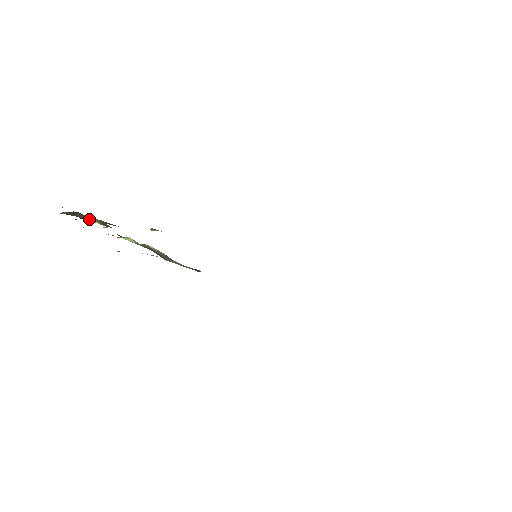
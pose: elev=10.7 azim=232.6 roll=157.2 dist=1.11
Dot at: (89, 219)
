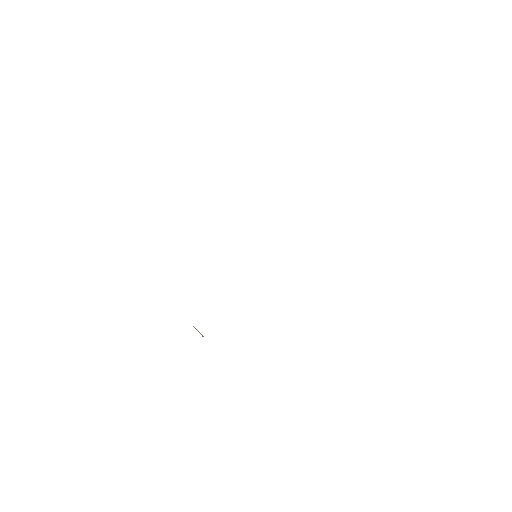
Dot at: occluded
